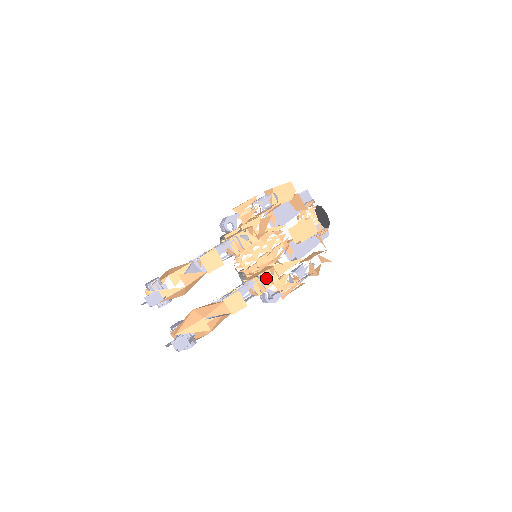
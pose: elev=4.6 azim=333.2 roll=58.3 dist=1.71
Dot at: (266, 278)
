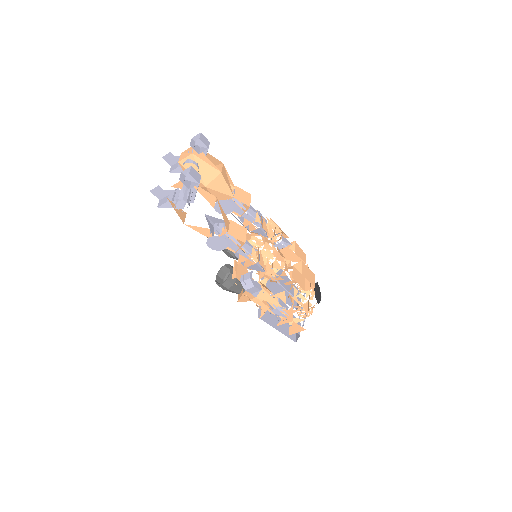
Dot at: occluded
